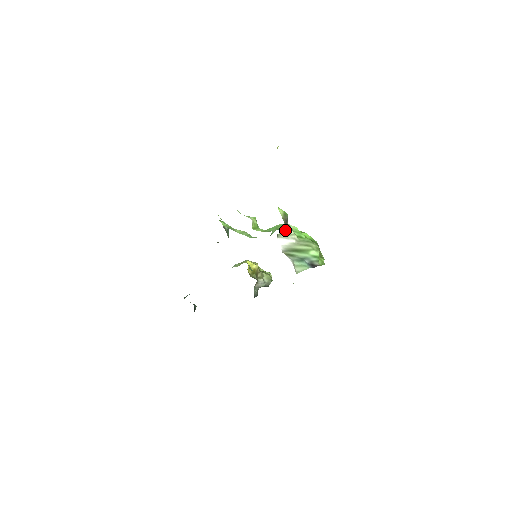
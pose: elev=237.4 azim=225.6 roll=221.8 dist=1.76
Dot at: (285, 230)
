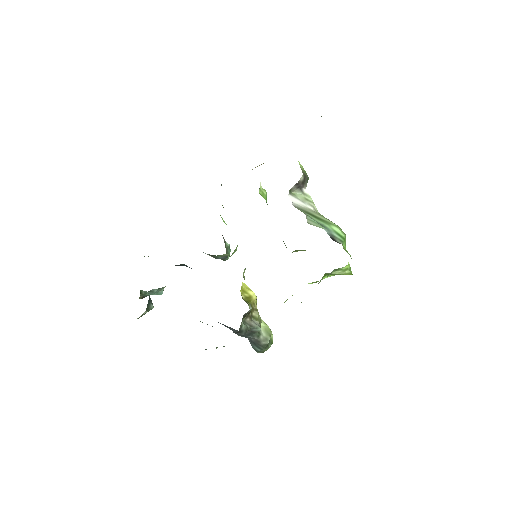
Dot at: (302, 192)
